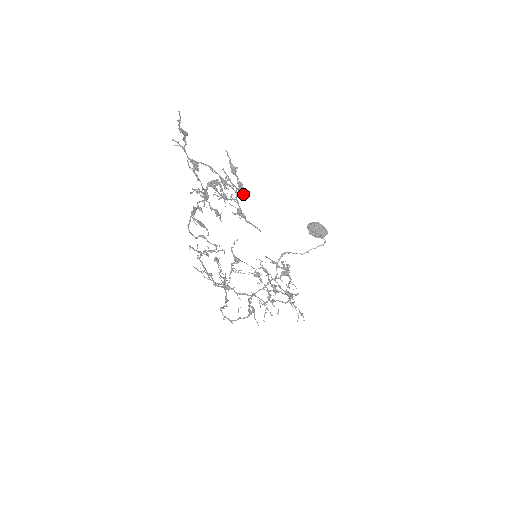
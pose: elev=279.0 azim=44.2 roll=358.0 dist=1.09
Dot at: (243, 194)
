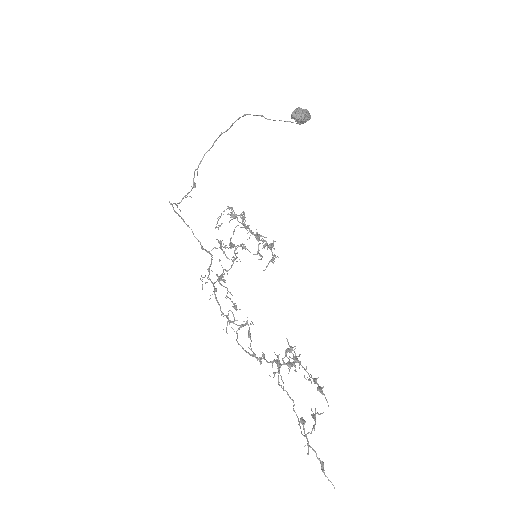
Dot at: (311, 375)
